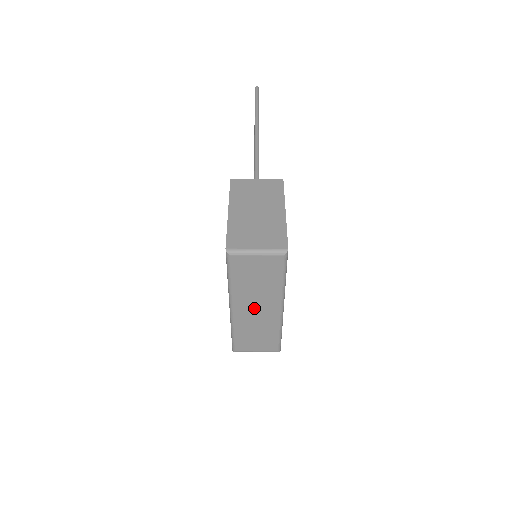
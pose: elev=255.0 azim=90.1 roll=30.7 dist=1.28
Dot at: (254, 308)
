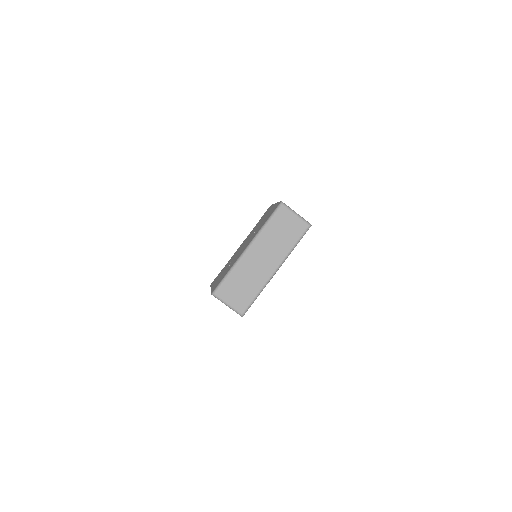
Dot at: (261, 257)
